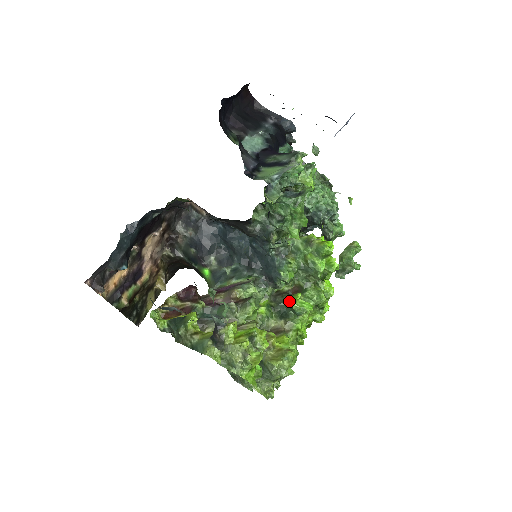
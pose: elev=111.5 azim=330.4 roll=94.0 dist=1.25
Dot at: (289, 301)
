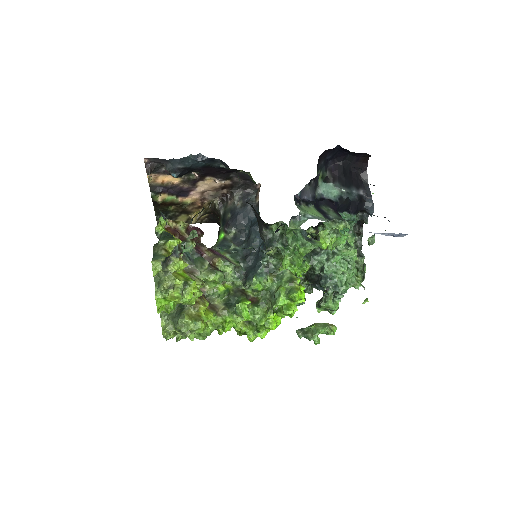
Dot at: (241, 300)
